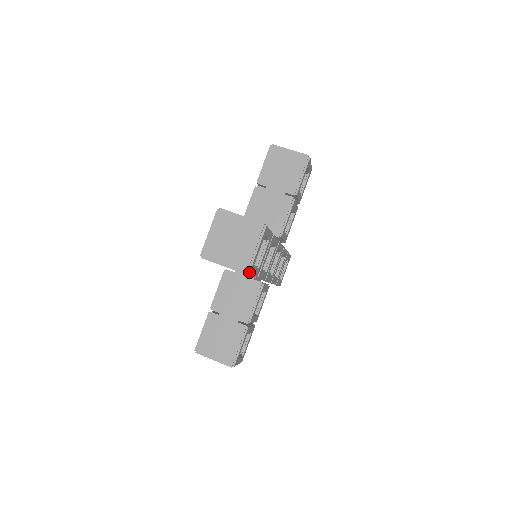
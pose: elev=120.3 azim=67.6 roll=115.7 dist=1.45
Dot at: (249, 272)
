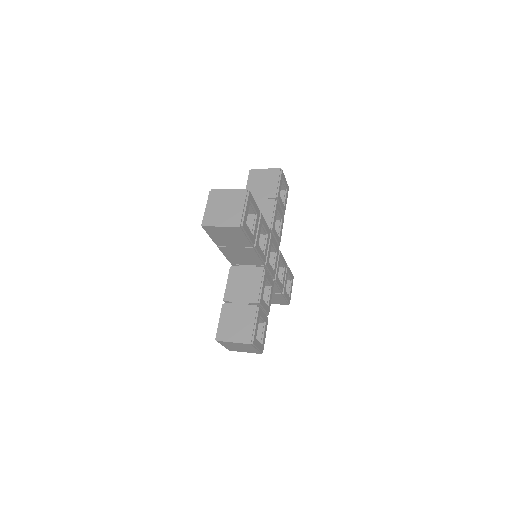
Dot at: (242, 225)
